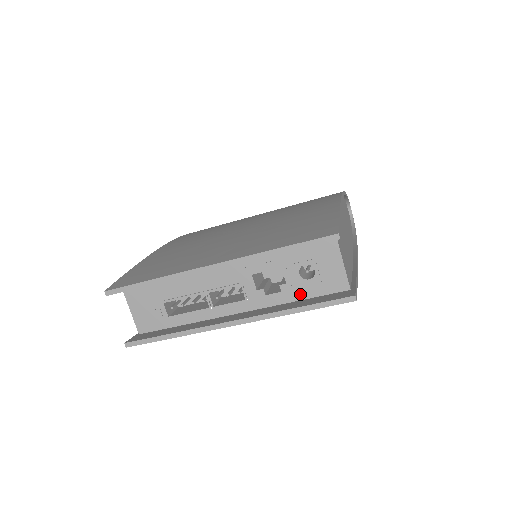
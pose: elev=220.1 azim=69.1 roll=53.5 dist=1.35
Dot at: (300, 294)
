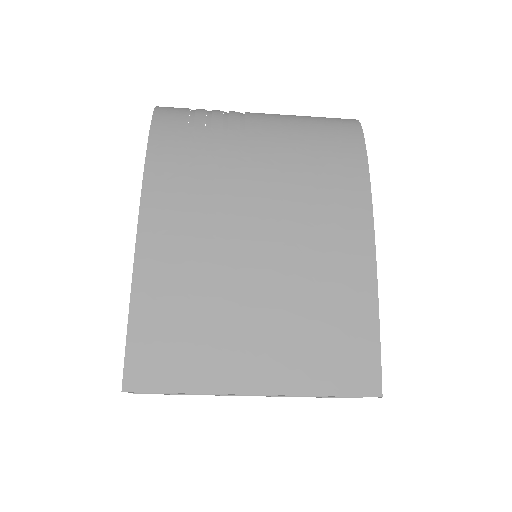
Dot at: occluded
